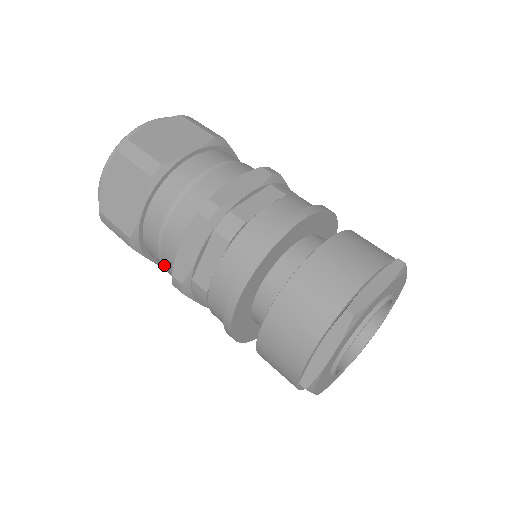
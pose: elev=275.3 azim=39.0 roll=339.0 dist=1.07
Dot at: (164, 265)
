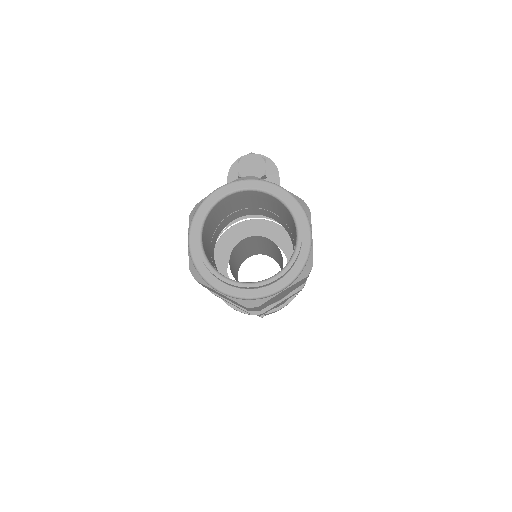
Dot at: occluded
